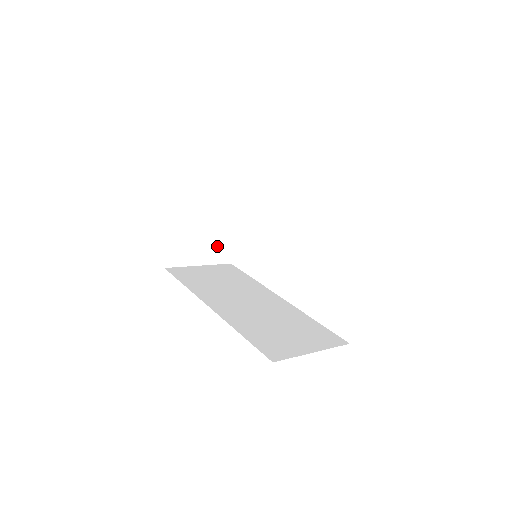
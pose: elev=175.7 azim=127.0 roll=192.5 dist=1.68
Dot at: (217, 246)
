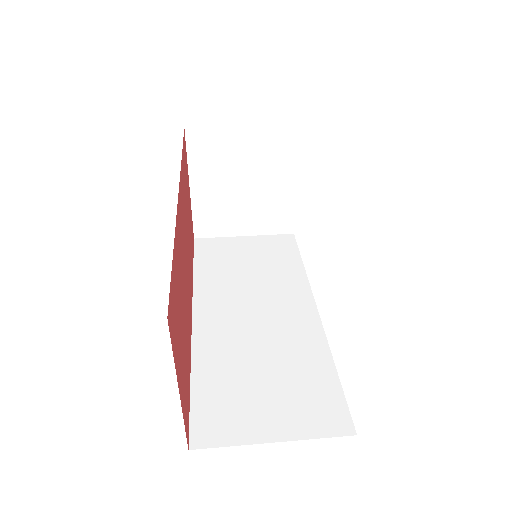
Dot at: (268, 212)
